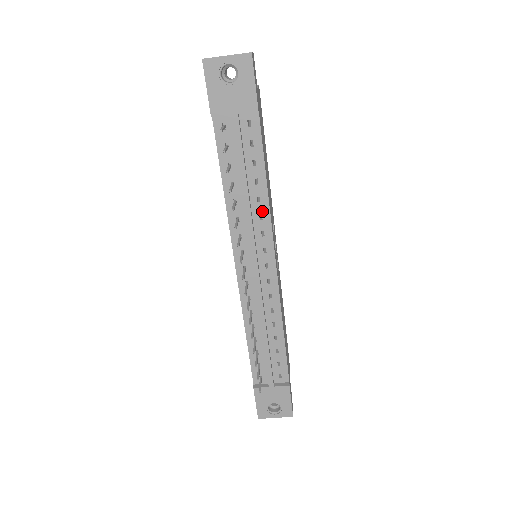
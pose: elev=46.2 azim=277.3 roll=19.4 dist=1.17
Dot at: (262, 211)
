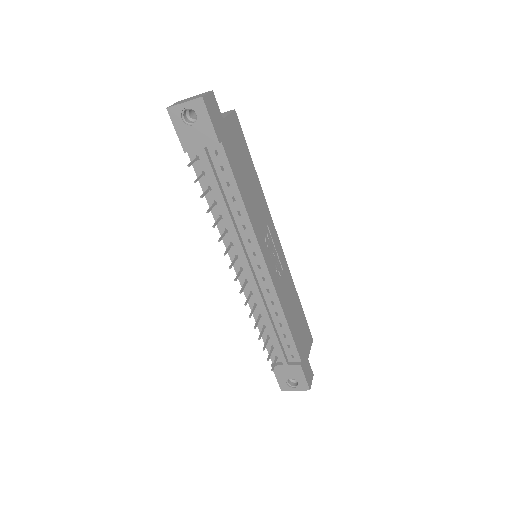
Dot at: (244, 222)
